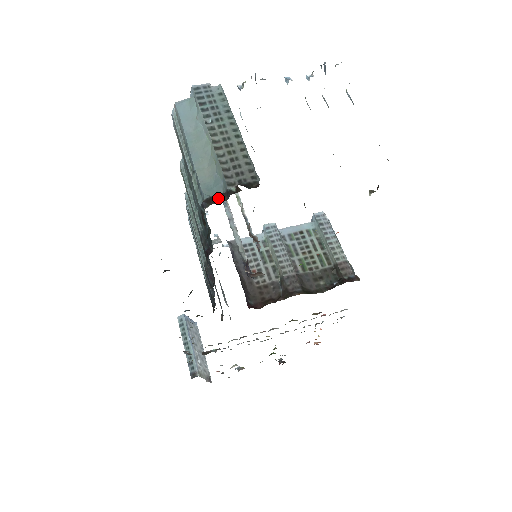
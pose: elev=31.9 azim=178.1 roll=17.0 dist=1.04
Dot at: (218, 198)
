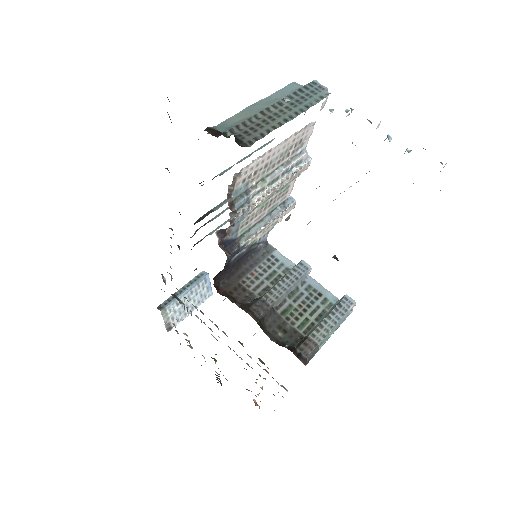
Dot at: (216, 133)
